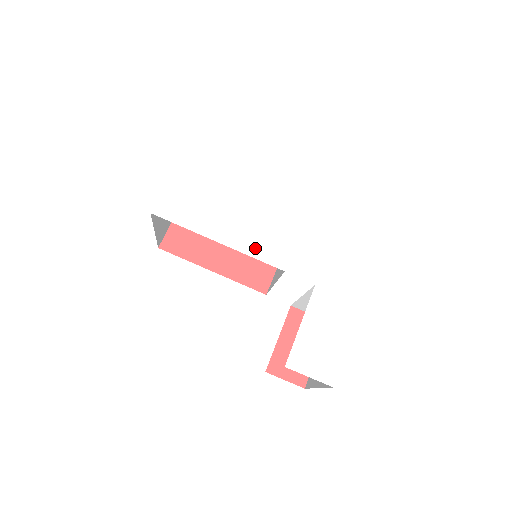
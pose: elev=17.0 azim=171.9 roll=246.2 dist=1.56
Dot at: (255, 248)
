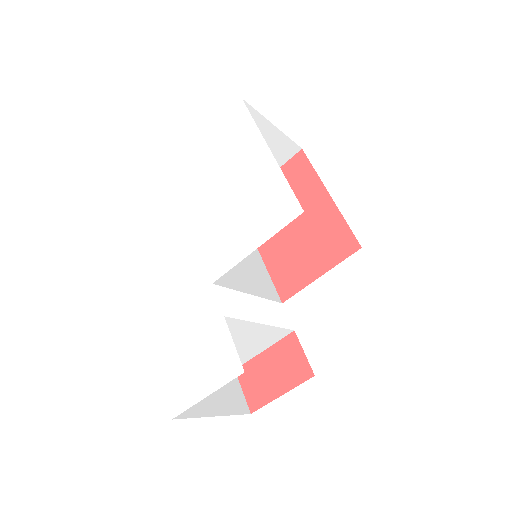
Dot at: (208, 244)
